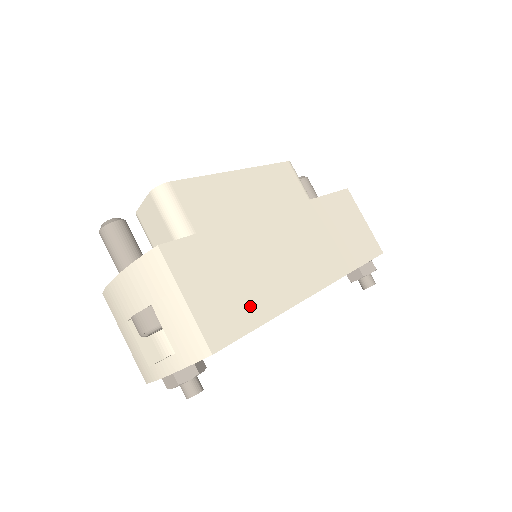
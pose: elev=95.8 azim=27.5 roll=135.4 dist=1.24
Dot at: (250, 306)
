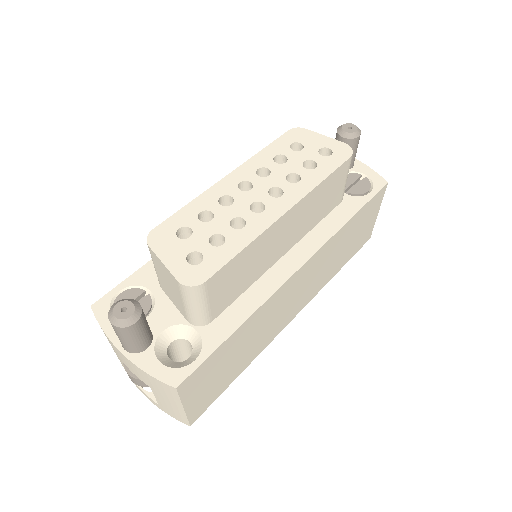
Dot at: (232, 374)
